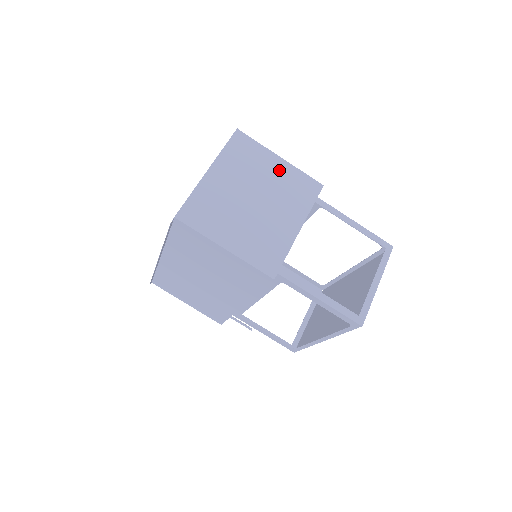
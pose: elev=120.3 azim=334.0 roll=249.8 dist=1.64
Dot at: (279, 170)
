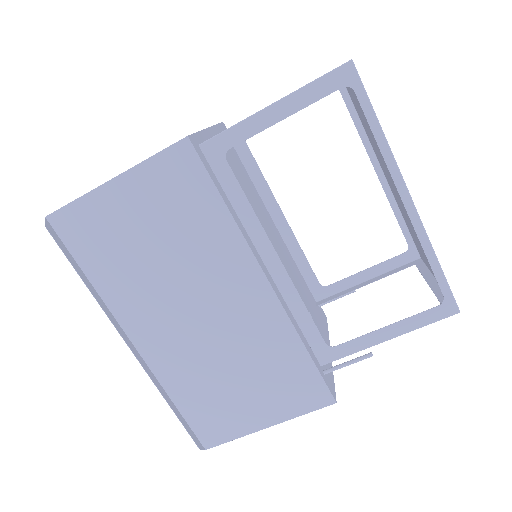
Dot at: occluded
